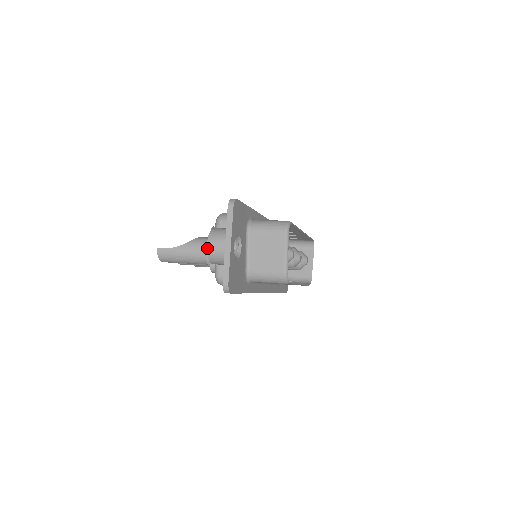
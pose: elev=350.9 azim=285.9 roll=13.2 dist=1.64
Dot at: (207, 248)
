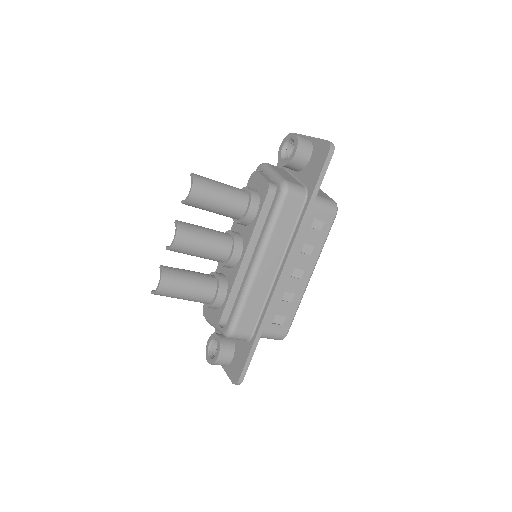
Dot at: (295, 133)
